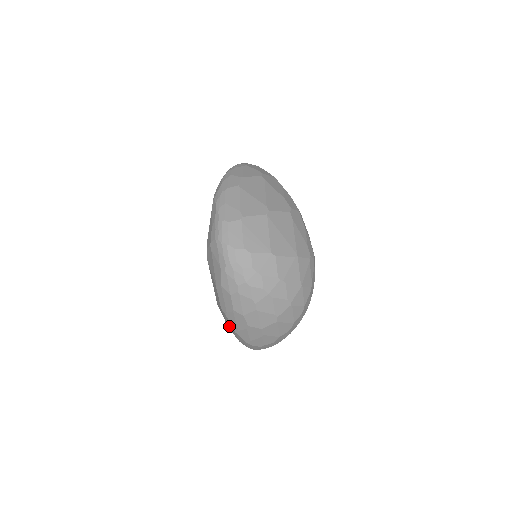
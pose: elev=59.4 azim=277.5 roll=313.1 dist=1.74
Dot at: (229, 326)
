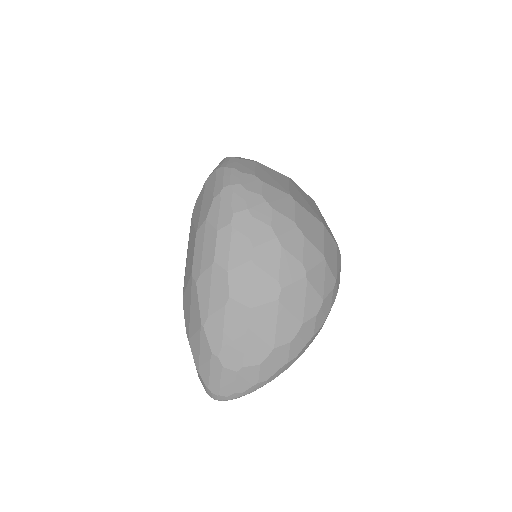
Dot at: (192, 325)
